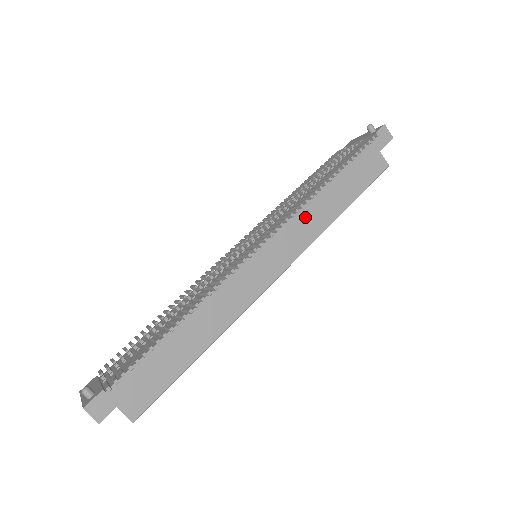
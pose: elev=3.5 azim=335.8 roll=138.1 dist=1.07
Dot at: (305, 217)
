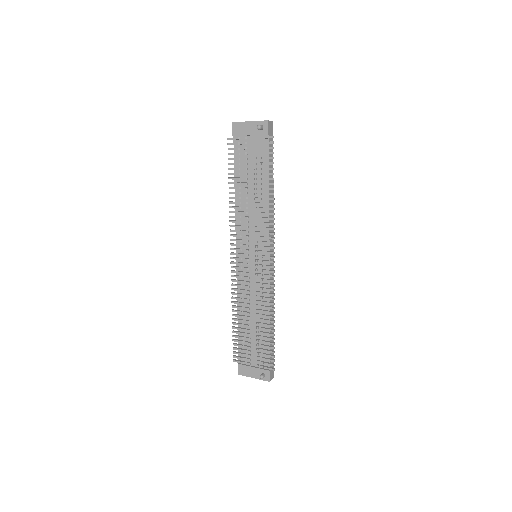
Dot at: (272, 222)
